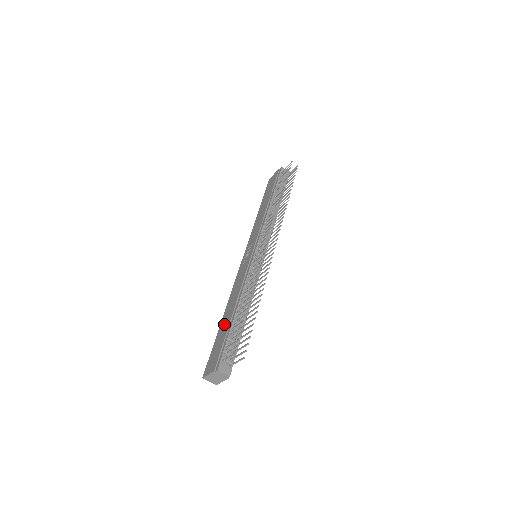
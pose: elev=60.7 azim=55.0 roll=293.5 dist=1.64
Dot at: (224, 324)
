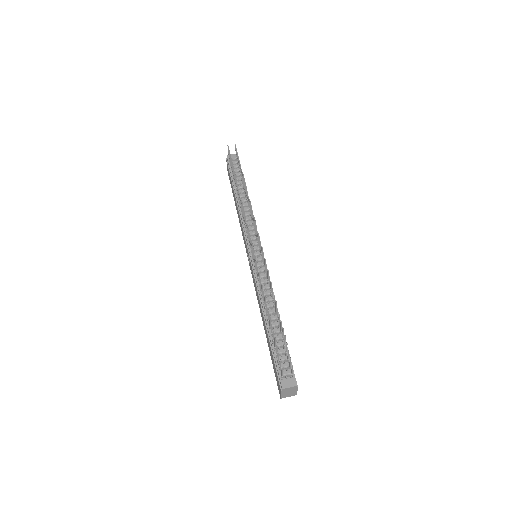
Dot at: (267, 339)
